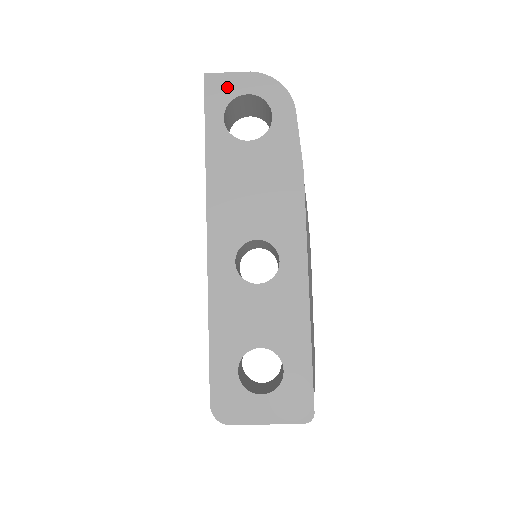
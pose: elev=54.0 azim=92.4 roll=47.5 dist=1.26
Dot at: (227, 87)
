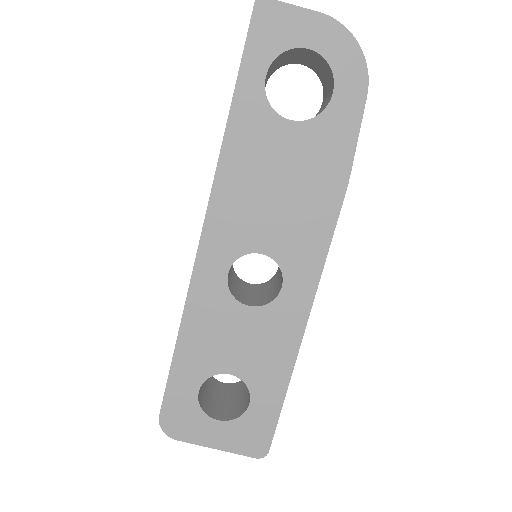
Dot at: (284, 28)
